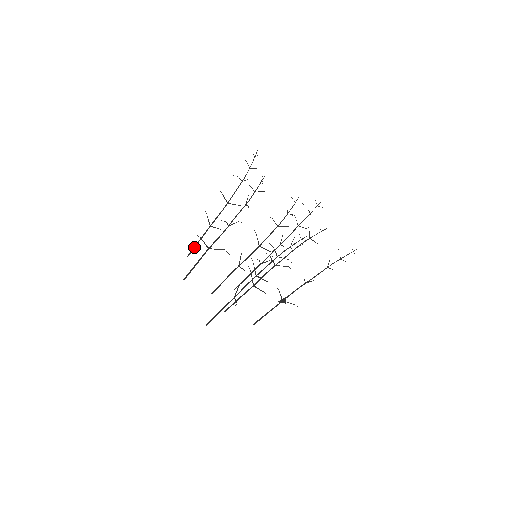
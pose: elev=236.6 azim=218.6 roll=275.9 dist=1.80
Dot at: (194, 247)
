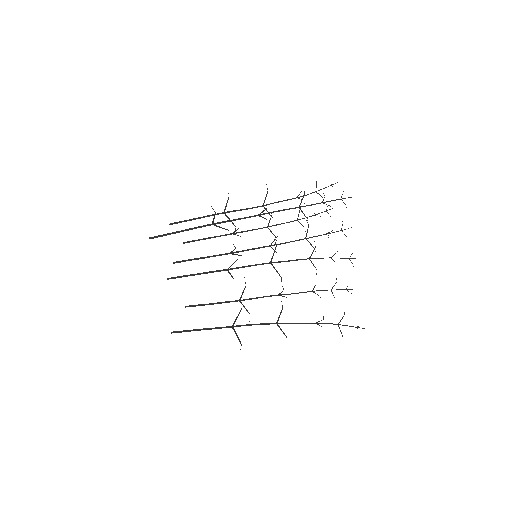
Dot at: (199, 240)
